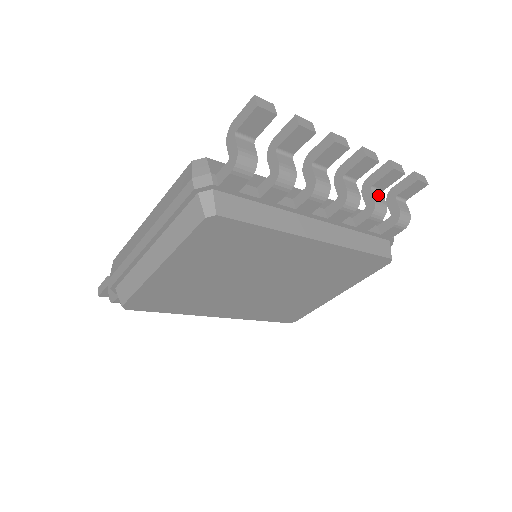
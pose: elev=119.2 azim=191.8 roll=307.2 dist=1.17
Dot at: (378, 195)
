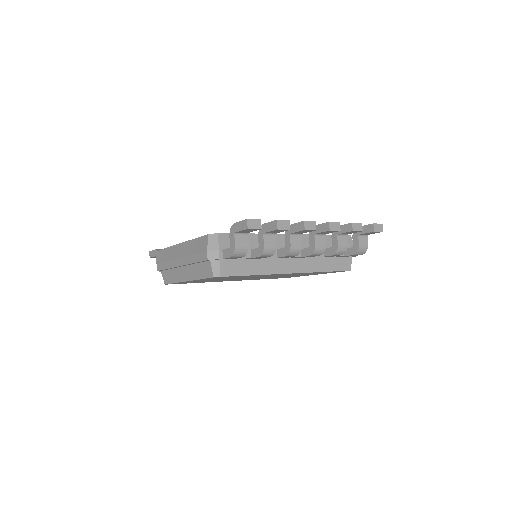
Dot at: (342, 239)
